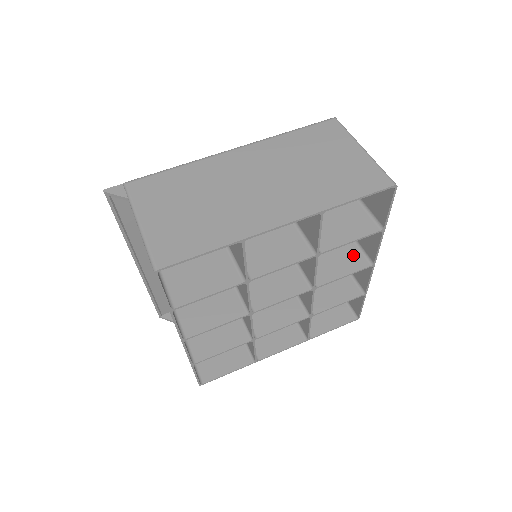
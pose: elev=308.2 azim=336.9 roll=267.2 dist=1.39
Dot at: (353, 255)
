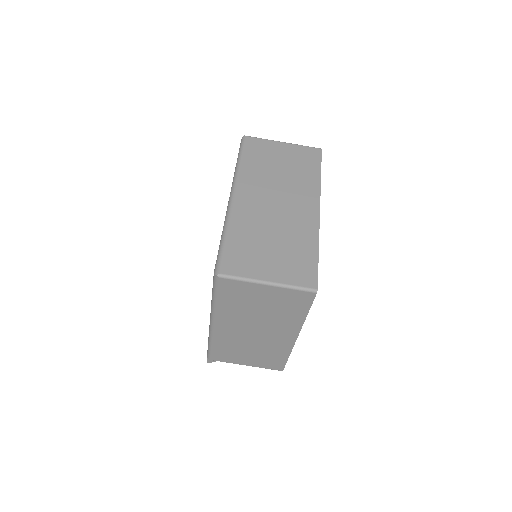
Dot at: occluded
